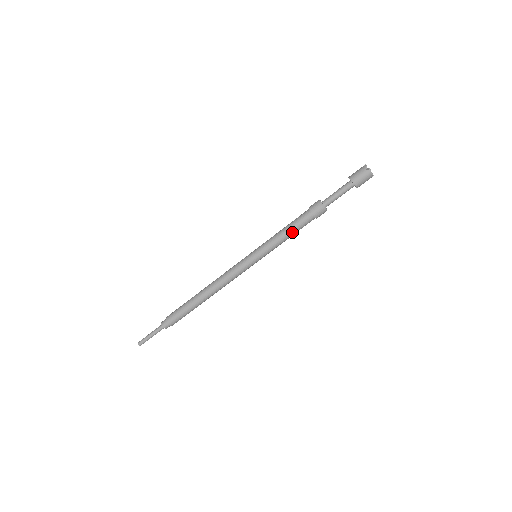
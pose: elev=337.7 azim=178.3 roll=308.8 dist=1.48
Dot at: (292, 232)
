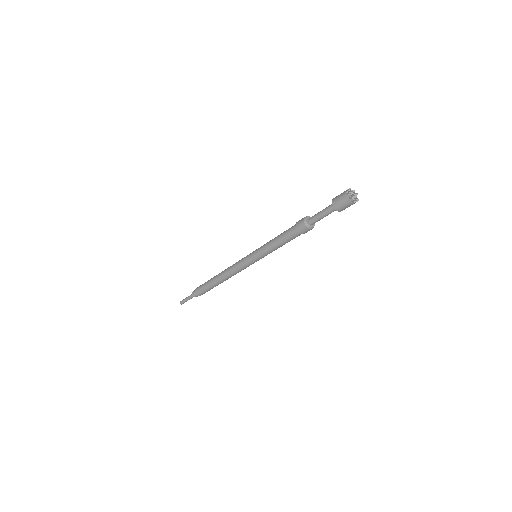
Dot at: (281, 242)
